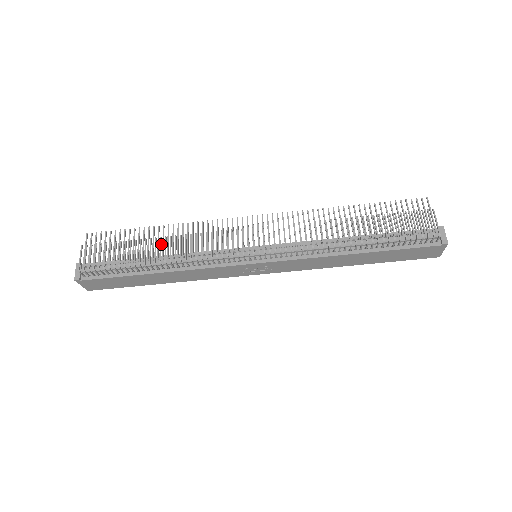
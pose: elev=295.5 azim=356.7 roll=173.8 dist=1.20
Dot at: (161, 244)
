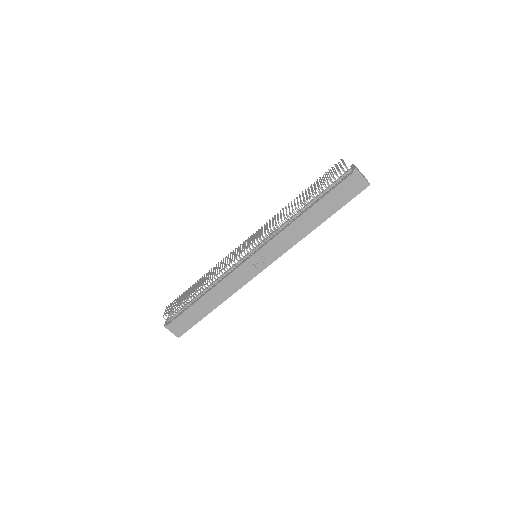
Dot at: occluded
